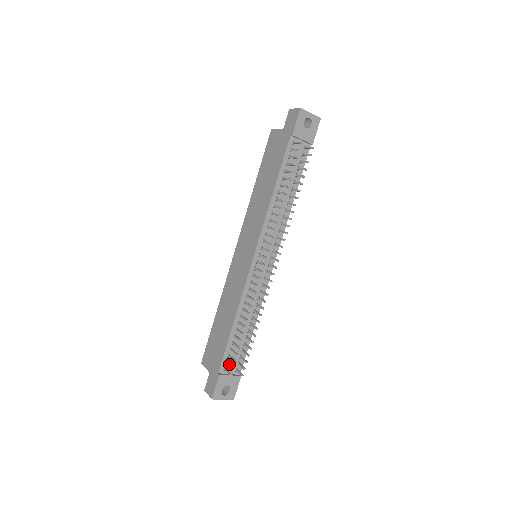
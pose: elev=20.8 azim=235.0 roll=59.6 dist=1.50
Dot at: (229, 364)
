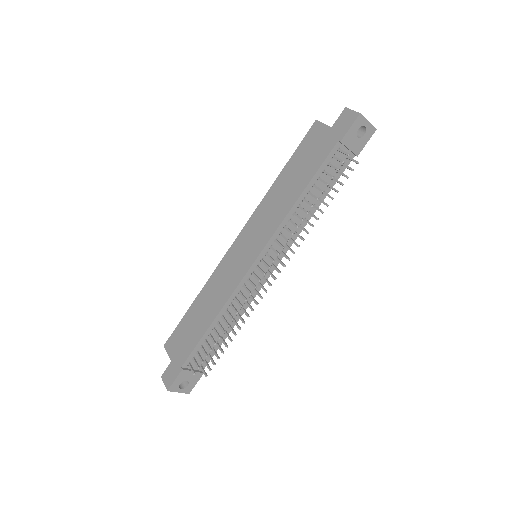
Dot at: (196, 362)
